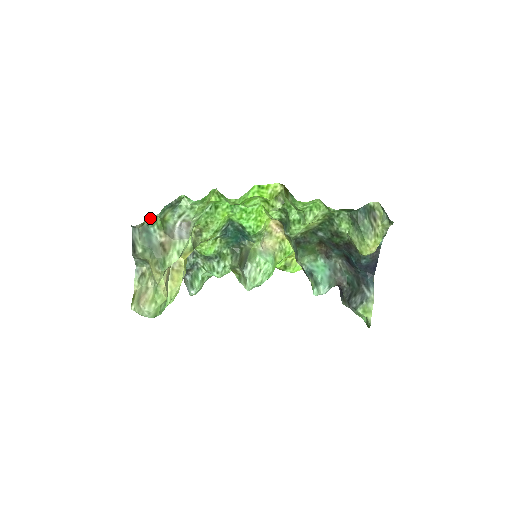
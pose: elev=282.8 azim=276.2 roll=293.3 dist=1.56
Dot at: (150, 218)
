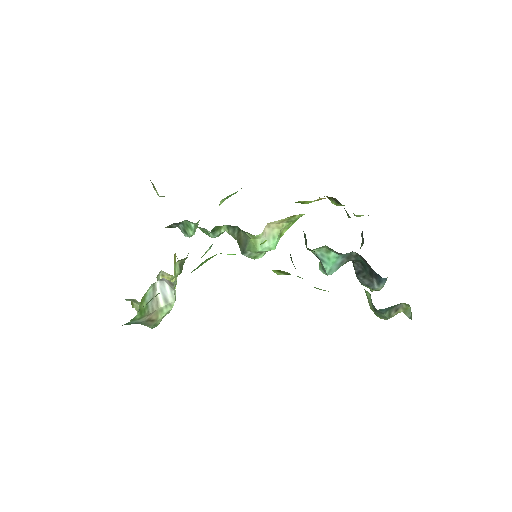
Dot at: occluded
